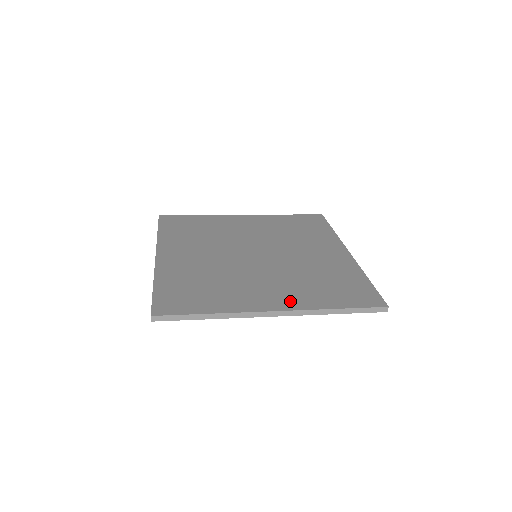
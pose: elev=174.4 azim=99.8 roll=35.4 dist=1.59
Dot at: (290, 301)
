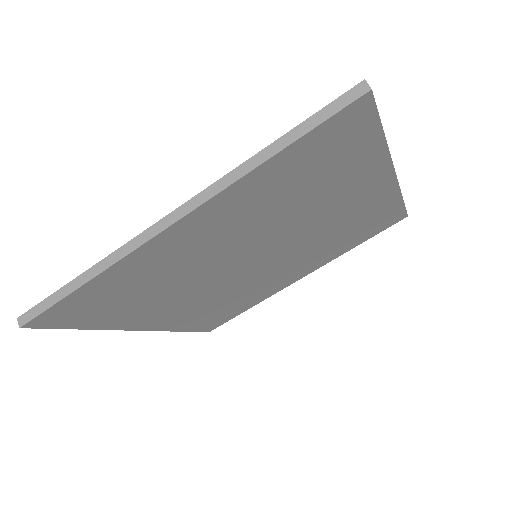
Dot at: occluded
